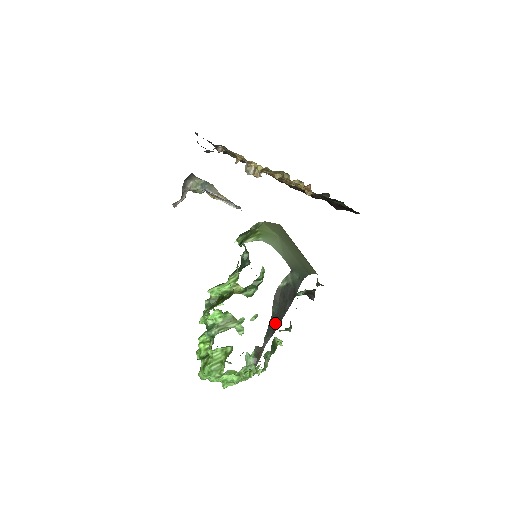
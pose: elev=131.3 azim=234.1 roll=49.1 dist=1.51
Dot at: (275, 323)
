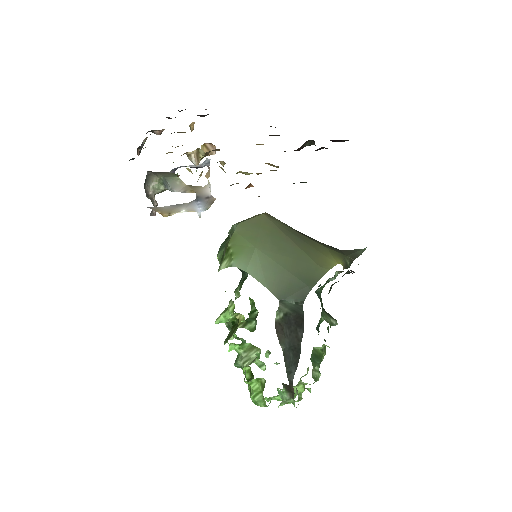
Dot at: (293, 356)
